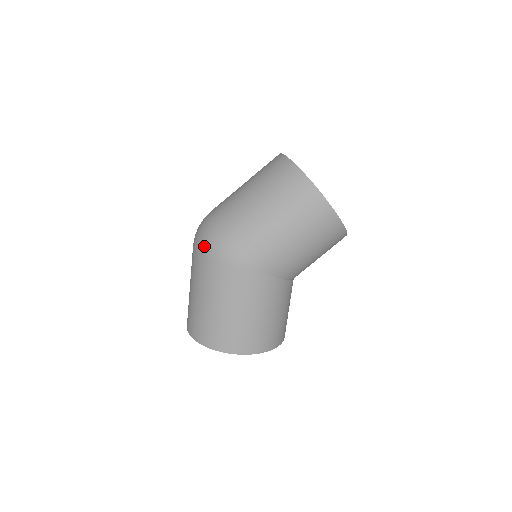
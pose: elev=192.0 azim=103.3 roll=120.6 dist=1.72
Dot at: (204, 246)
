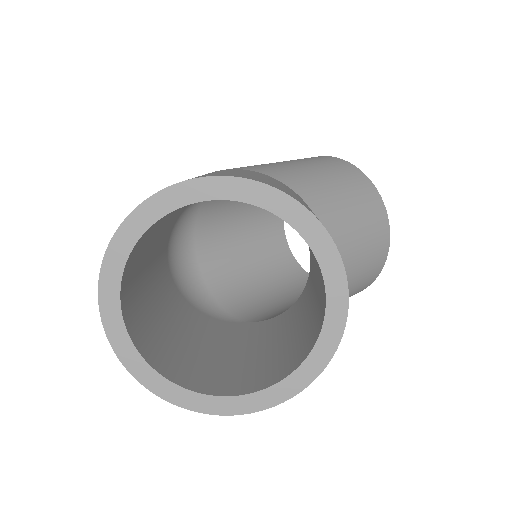
Dot at: occluded
